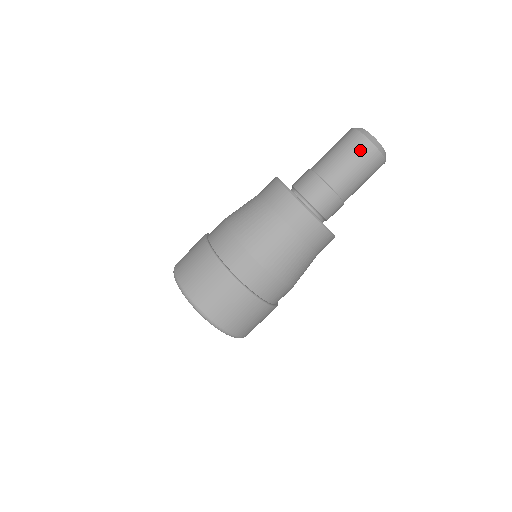
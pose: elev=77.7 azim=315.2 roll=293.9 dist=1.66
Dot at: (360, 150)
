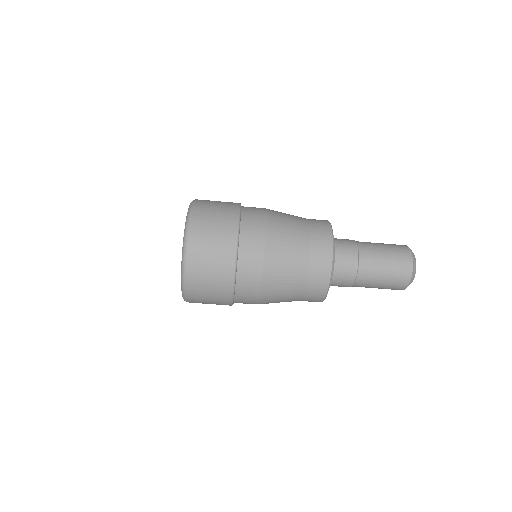
Dot at: (397, 284)
